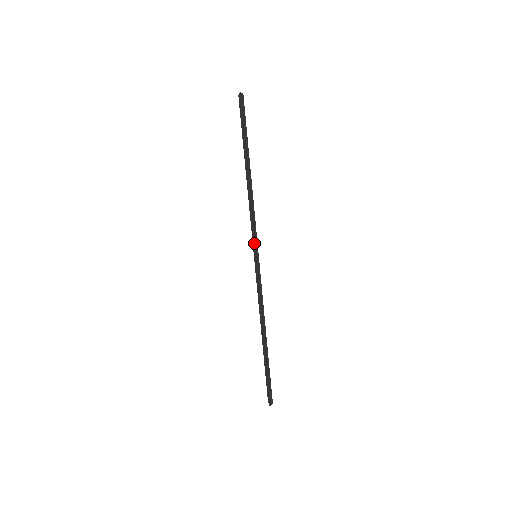
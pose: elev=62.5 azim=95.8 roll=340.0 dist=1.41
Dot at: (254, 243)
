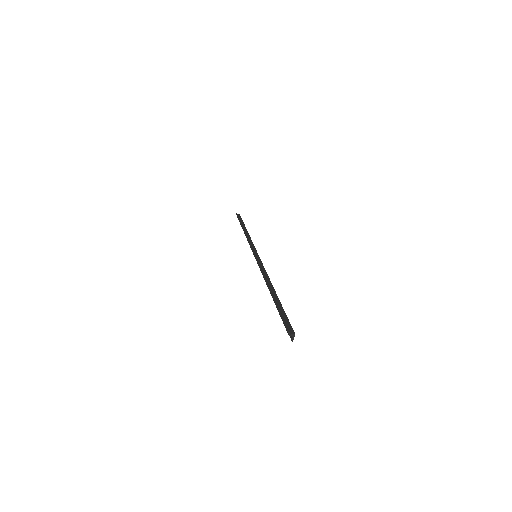
Dot at: (251, 249)
